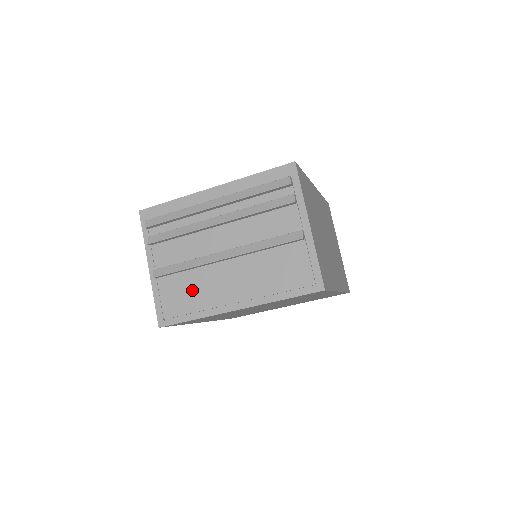
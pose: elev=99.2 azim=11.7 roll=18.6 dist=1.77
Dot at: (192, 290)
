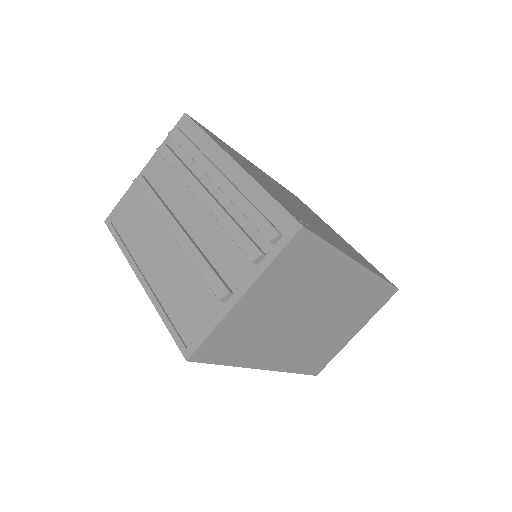
Dot at: (140, 224)
